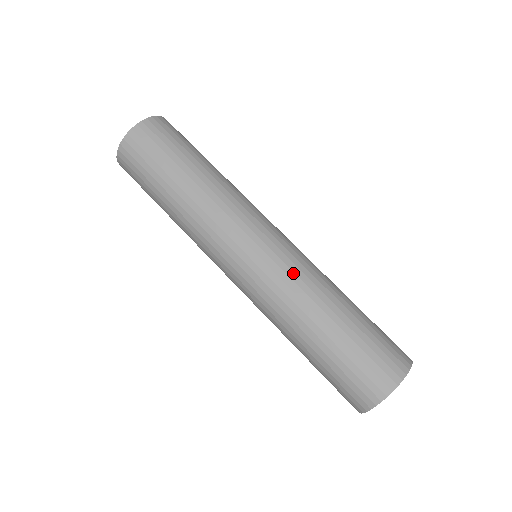
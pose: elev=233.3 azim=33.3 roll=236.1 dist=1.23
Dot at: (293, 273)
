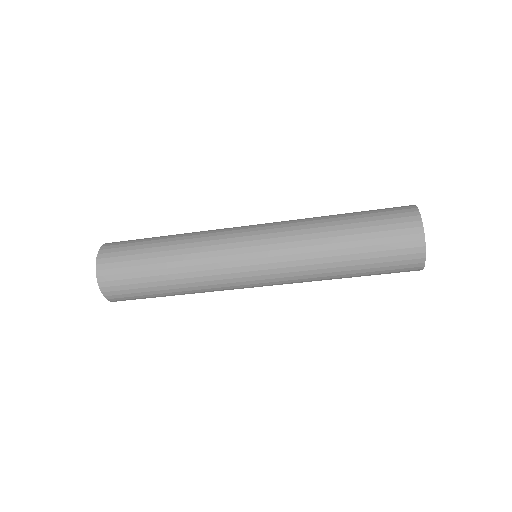
Dot at: (290, 249)
